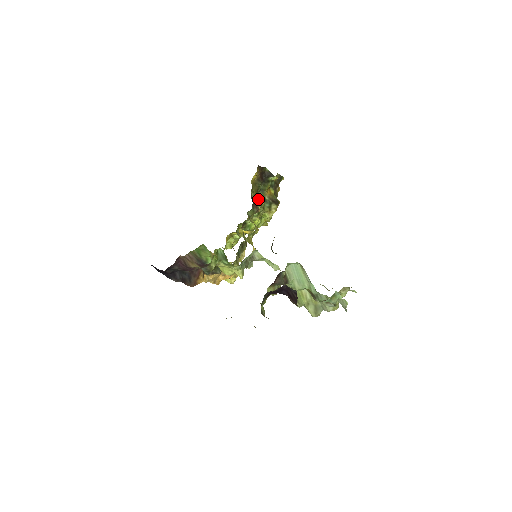
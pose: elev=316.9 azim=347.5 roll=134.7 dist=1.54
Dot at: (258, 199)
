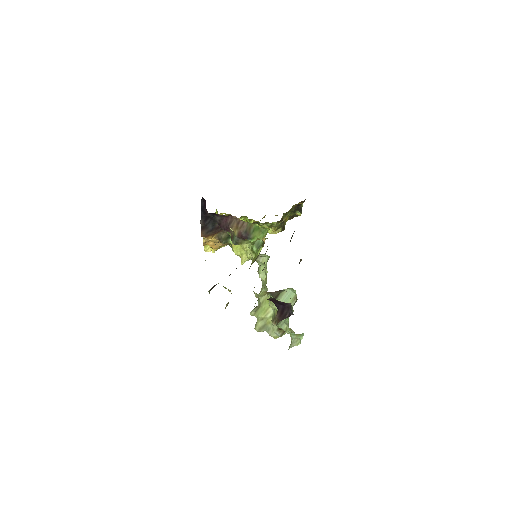
Dot at: (282, 218)
